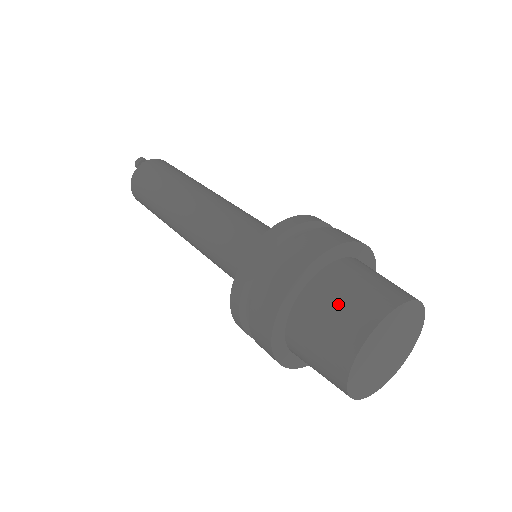
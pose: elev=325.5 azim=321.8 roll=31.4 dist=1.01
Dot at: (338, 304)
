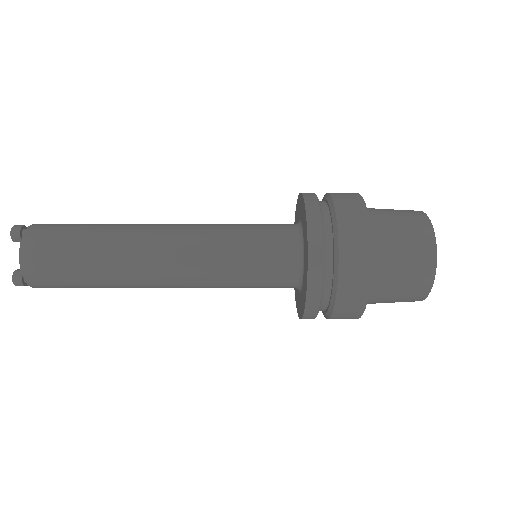
Dot at: (392, 211)
